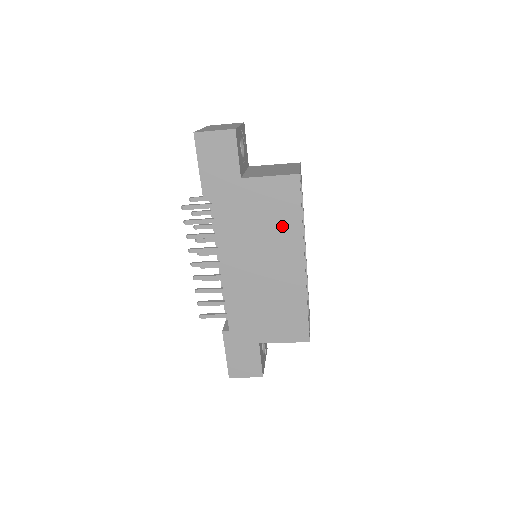
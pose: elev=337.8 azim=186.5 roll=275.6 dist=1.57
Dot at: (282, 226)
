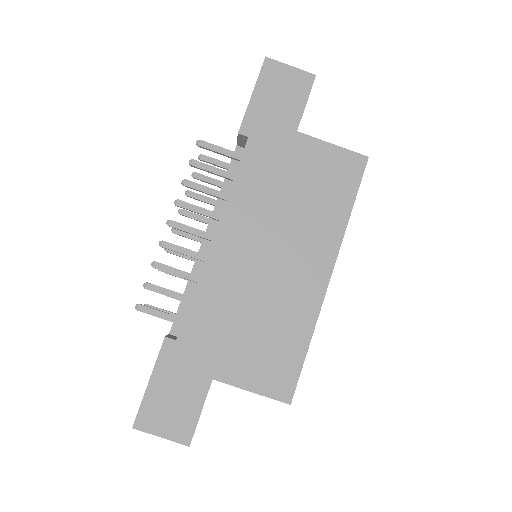
Dot at: (322, 212)
